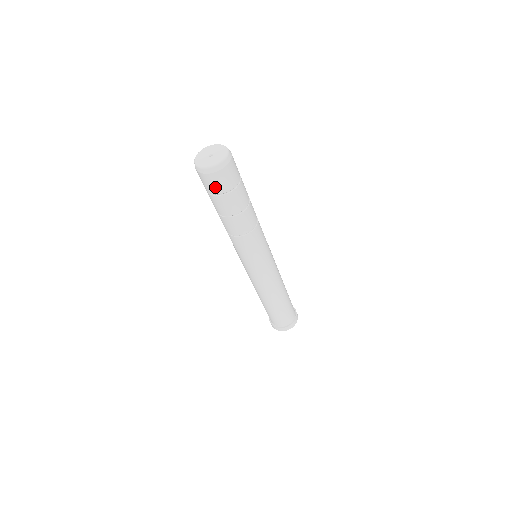
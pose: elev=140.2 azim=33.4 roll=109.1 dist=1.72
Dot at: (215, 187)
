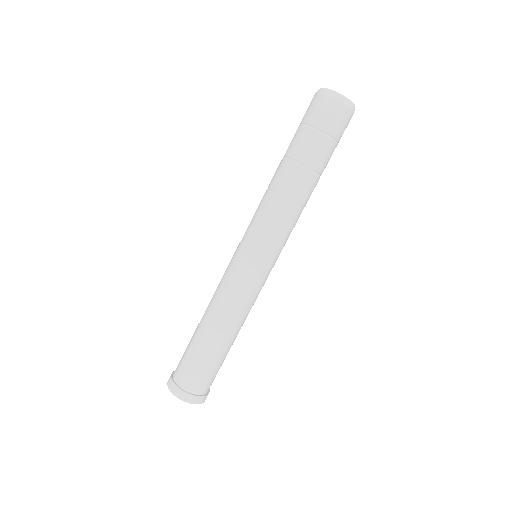
Dot at: (313, 113)
